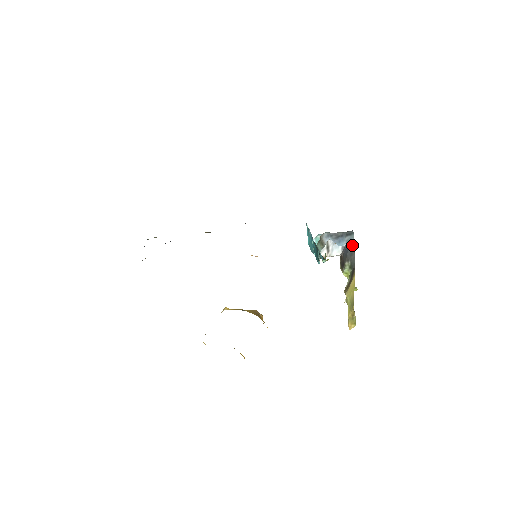
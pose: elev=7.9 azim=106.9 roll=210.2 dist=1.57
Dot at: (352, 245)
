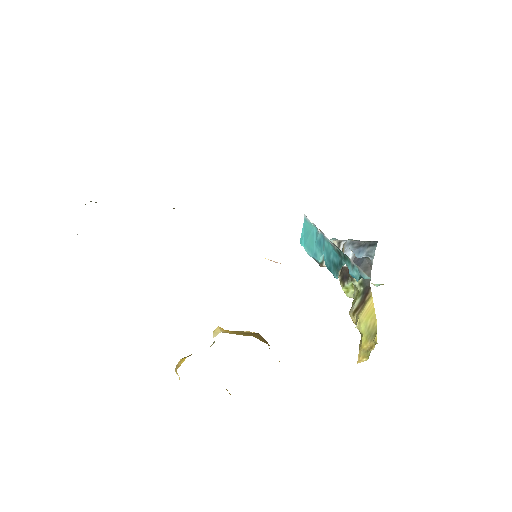
Dot at: (371, 258)
